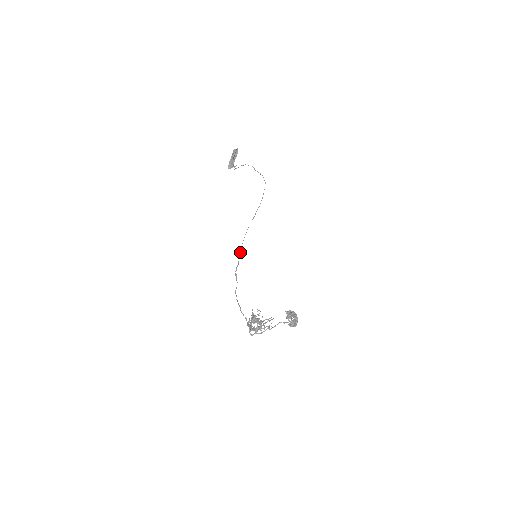
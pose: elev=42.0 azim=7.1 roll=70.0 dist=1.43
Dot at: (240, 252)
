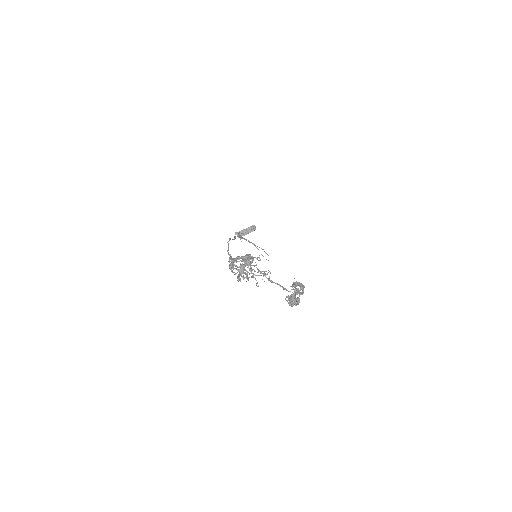
Dot at: occluded
